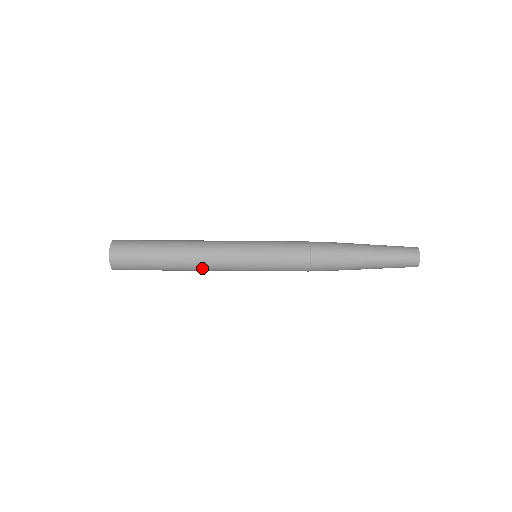
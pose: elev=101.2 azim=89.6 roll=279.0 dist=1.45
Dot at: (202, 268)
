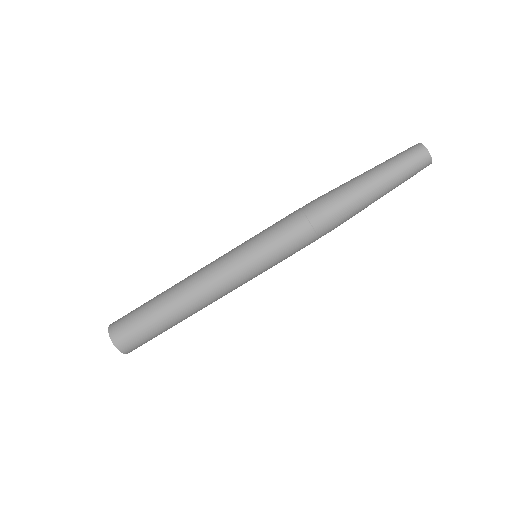
Dot at: occluded
